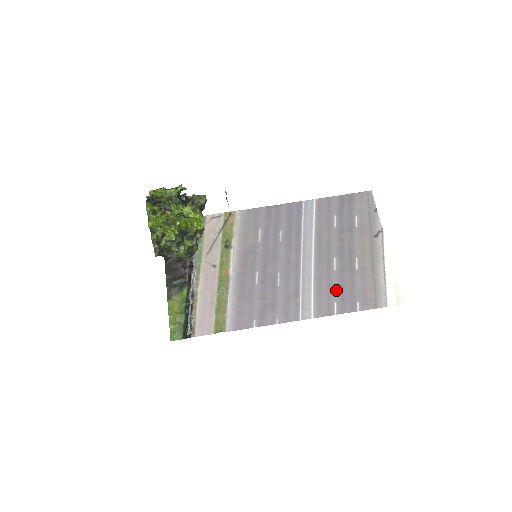
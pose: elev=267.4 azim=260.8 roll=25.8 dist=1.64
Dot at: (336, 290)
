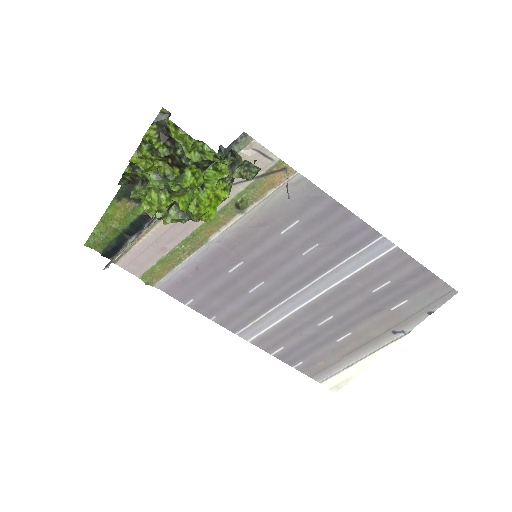
Dot at: (297, 340)
